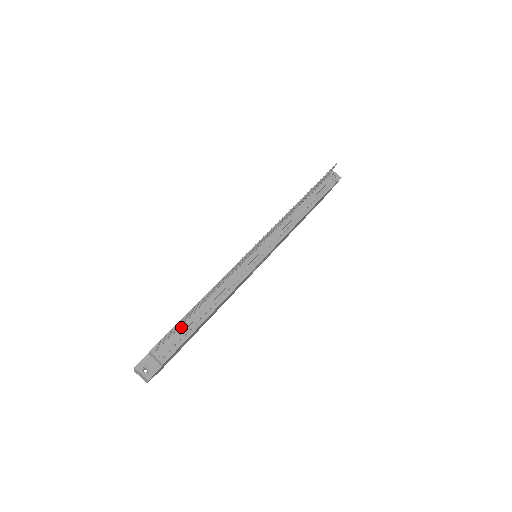
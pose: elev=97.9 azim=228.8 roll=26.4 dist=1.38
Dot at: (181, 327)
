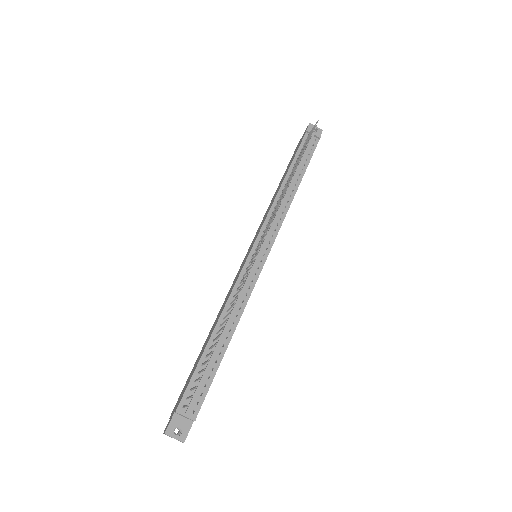
Dot at: occluded
